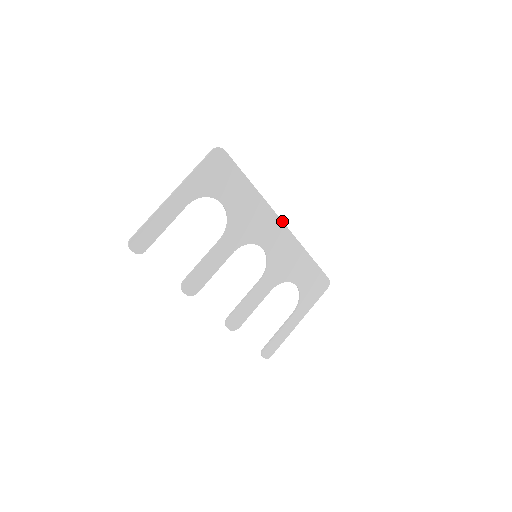
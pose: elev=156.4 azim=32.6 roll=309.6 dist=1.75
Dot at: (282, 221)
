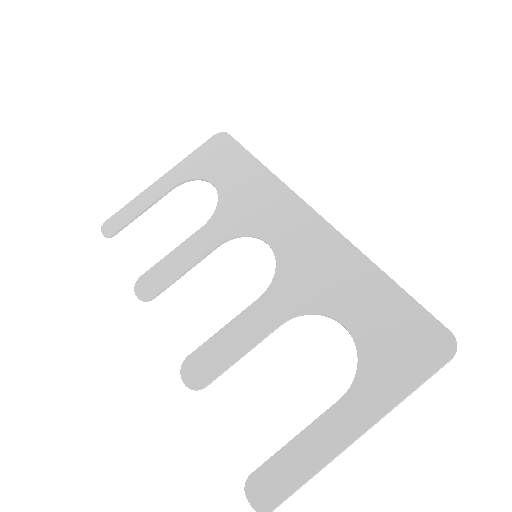
Dot at: (308, 205)
